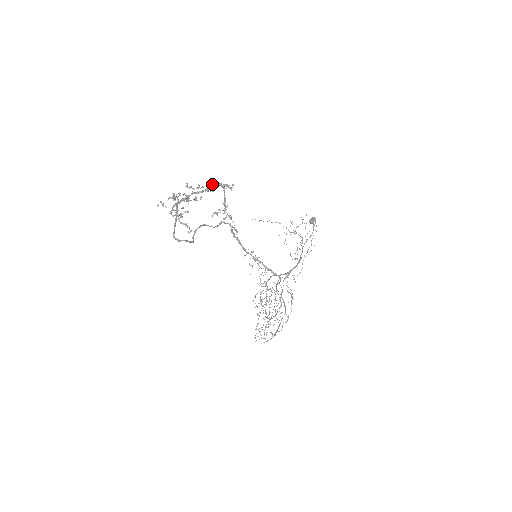
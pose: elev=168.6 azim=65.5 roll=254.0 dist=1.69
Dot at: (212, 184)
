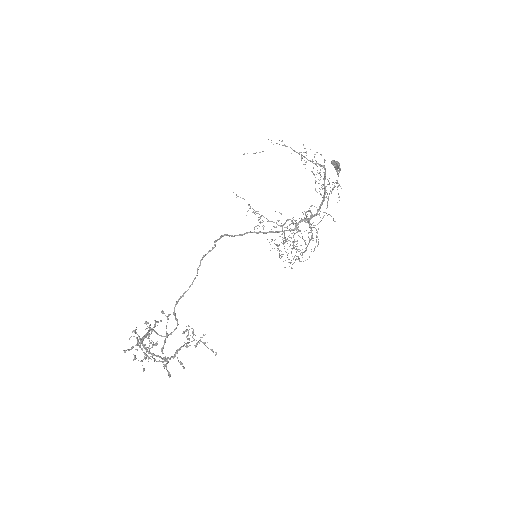
Dot at: (165, 359)
